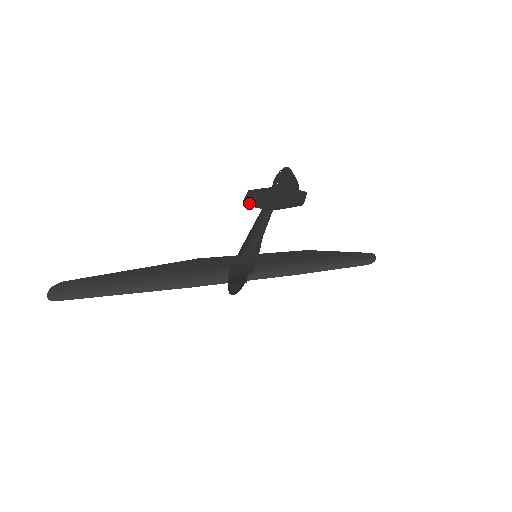
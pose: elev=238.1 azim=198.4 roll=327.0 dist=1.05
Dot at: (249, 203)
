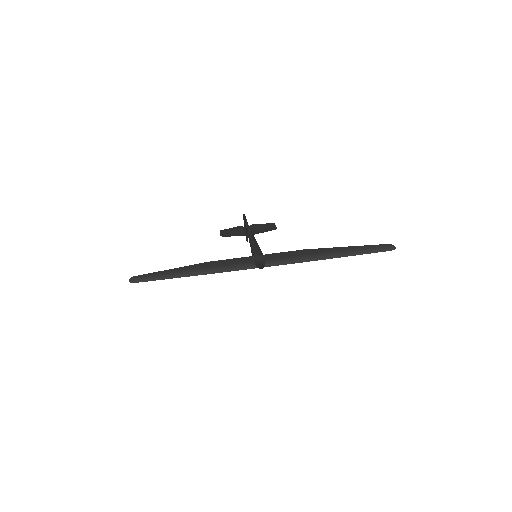
Dot at: (226, 235)
